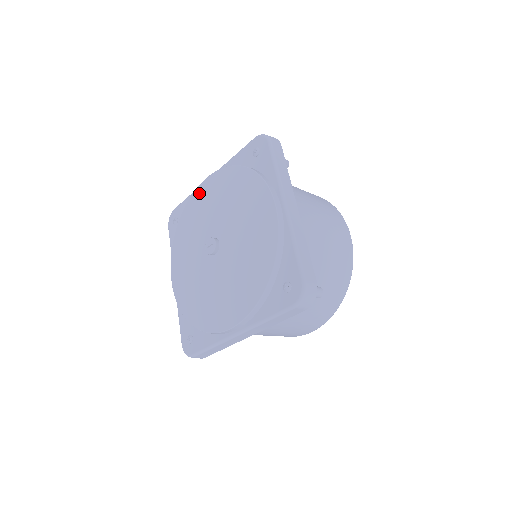
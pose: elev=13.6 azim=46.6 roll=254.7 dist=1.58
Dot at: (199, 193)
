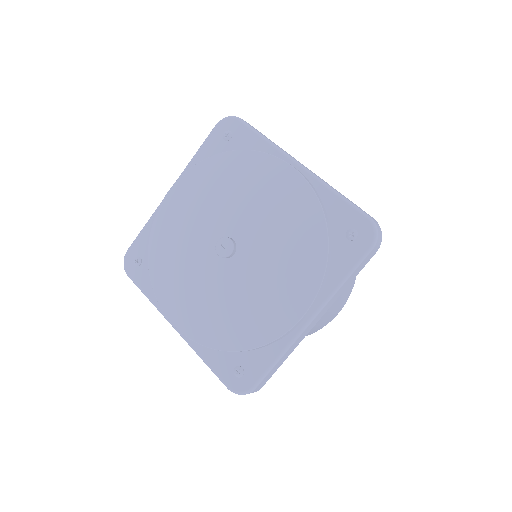
Dot at: (271, 168)
